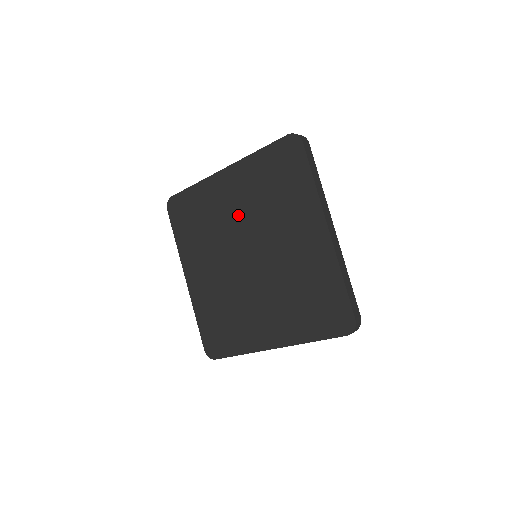
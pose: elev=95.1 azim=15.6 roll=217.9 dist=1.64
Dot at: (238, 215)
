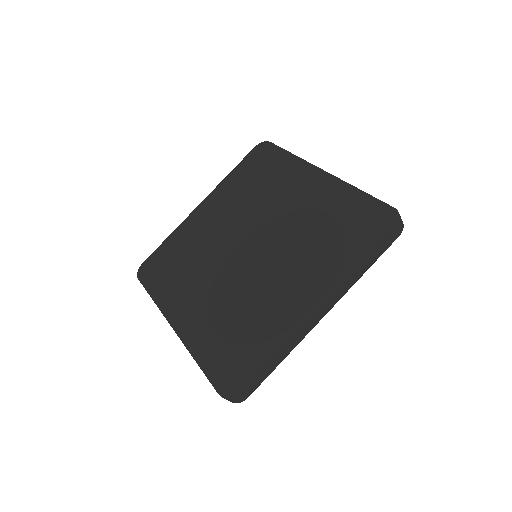
Dot at: (225, 224)
